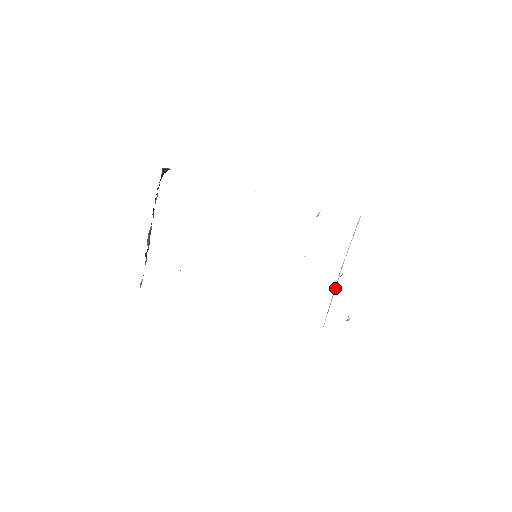
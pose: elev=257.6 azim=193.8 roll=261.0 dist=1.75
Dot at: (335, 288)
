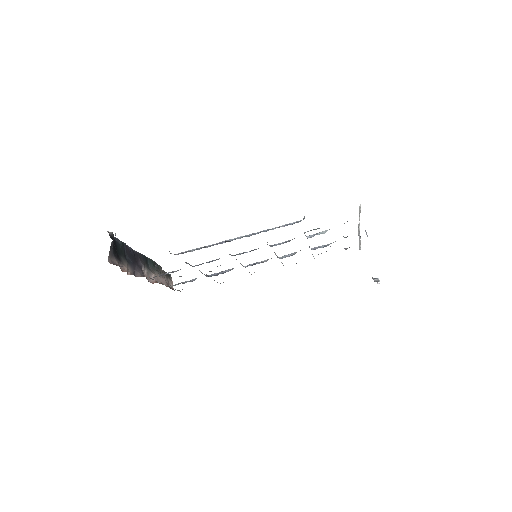
Dot at: occluded
